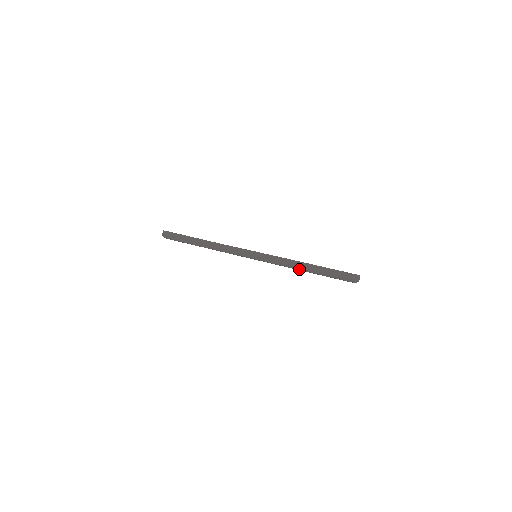
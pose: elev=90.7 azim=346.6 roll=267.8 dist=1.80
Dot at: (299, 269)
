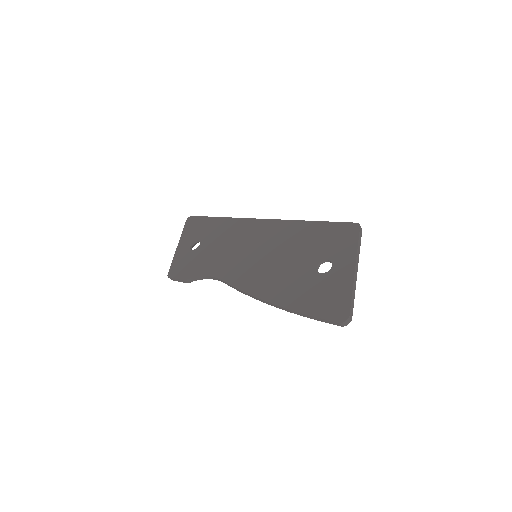
Dot at: occluded
